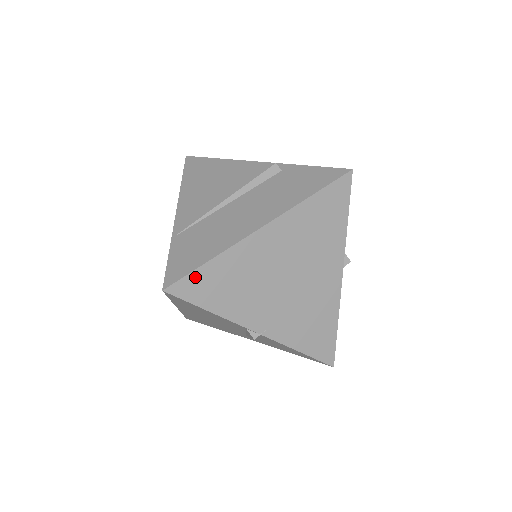
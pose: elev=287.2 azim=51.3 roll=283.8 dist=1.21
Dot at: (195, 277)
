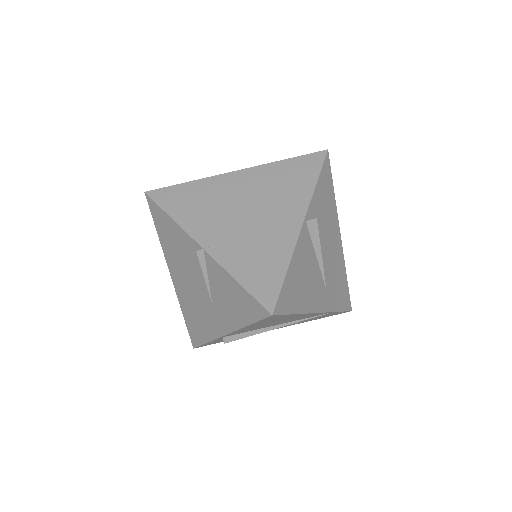
Dot at: (171, 190)
